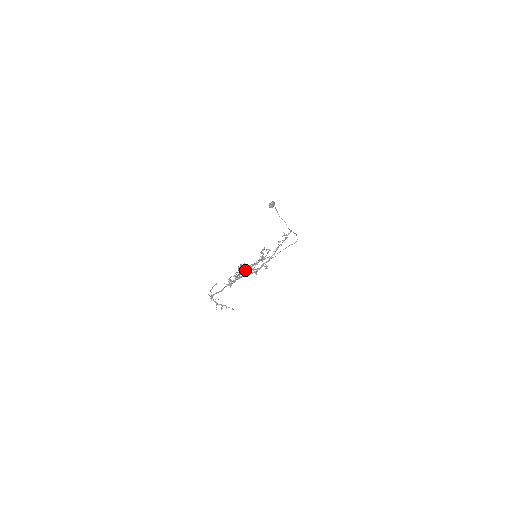
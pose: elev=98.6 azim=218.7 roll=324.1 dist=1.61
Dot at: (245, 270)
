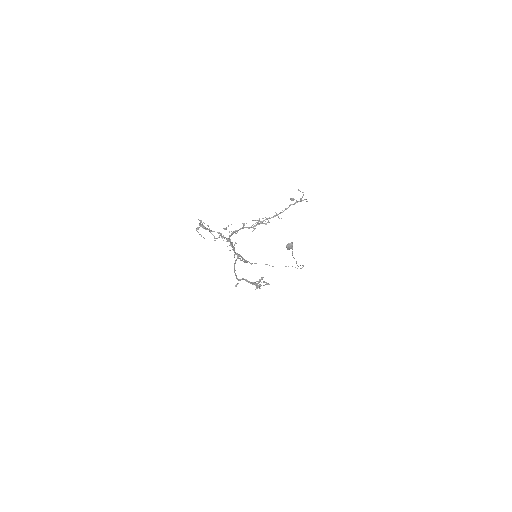
Dot at: (244, 223)
